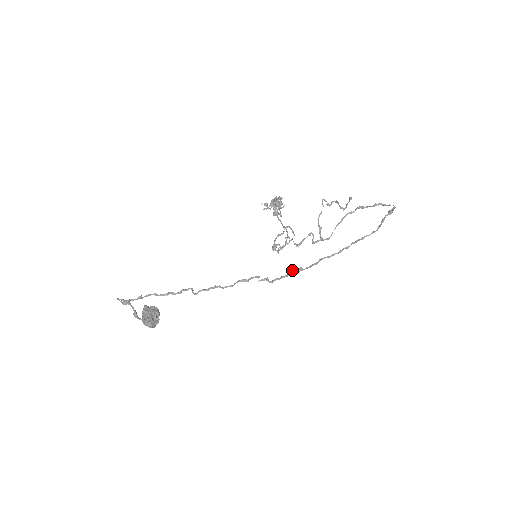
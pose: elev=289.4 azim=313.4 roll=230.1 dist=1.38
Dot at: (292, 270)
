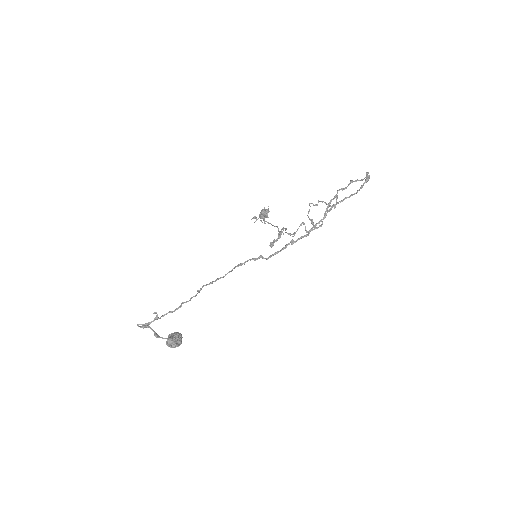
Dot at: occluded
